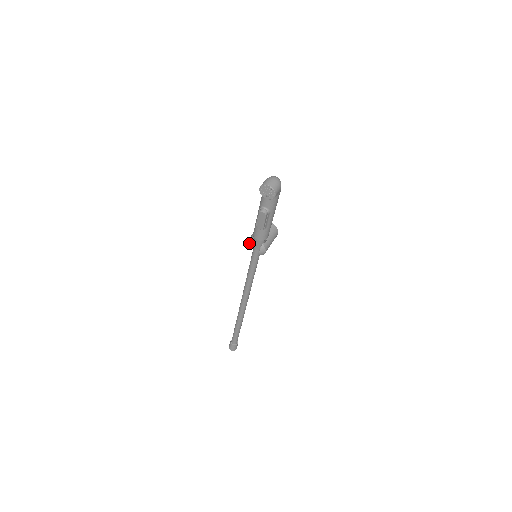
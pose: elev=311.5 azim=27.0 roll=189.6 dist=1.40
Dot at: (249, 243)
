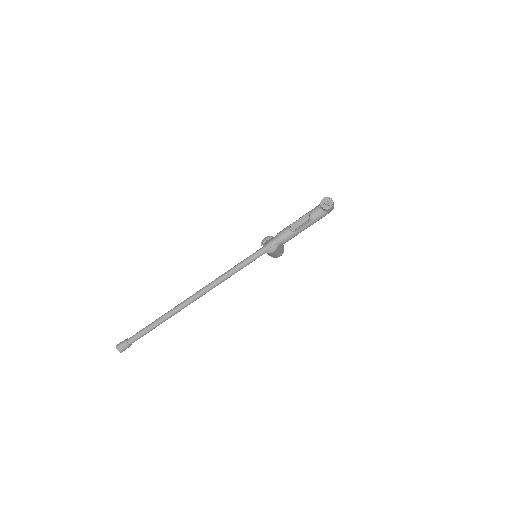
Dot at: (269, 237)
